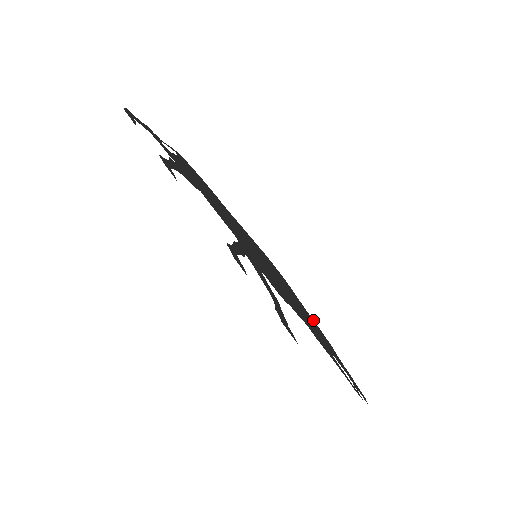
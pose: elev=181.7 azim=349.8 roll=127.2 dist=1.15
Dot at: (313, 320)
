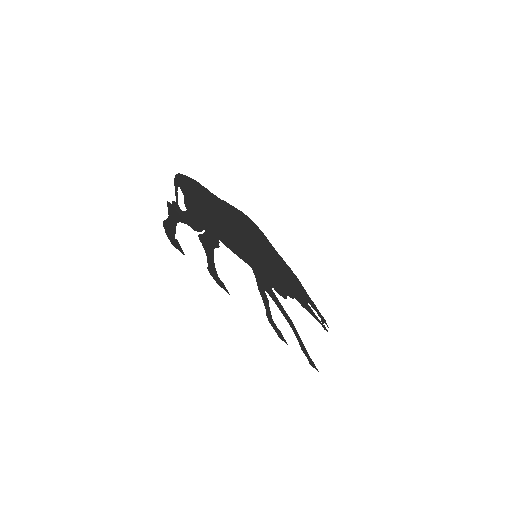
Dot at: (285, 262)
